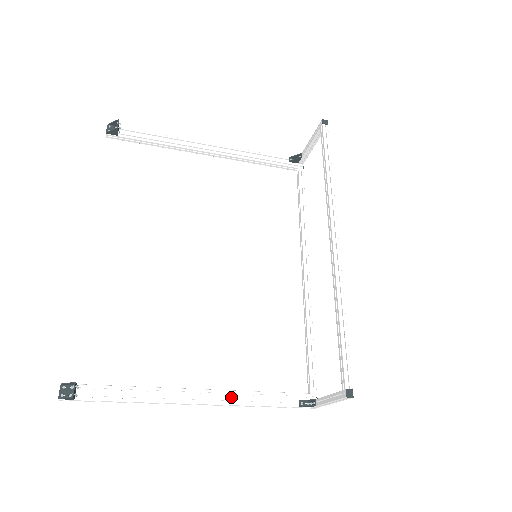
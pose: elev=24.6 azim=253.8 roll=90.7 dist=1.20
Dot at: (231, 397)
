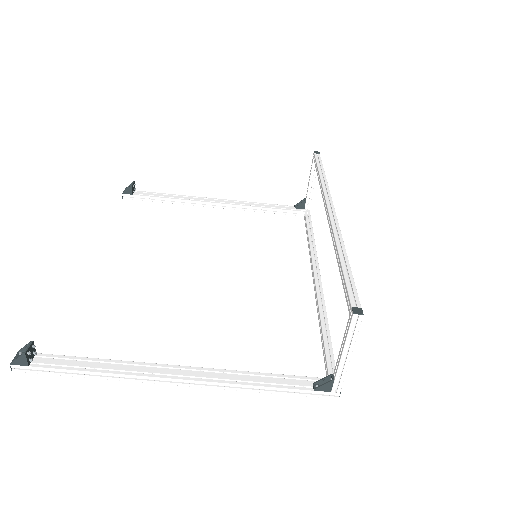
Dot at: (221, 375)
